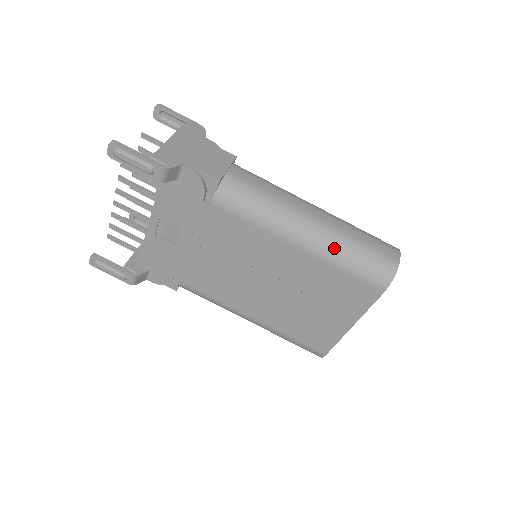
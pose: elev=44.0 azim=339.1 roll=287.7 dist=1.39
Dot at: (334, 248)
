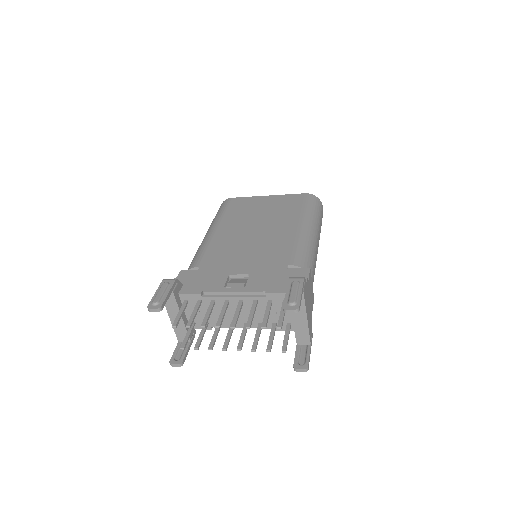
Dot at: occluded
